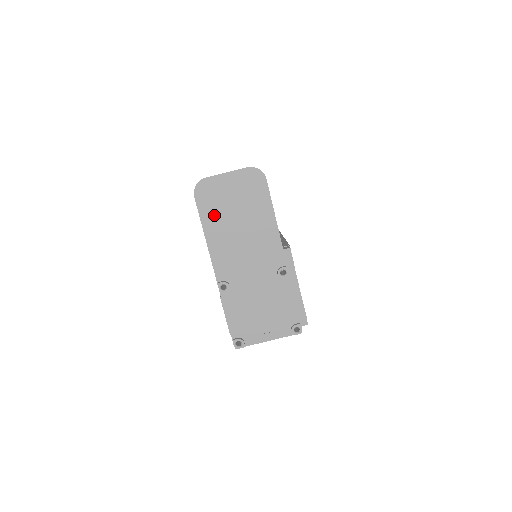
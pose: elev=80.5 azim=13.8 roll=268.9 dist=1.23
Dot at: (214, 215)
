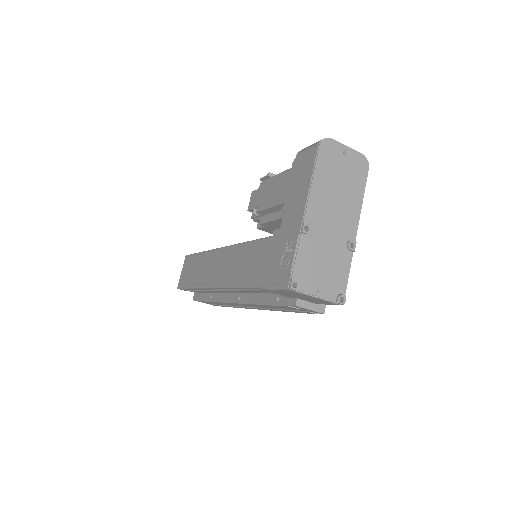
Dot at: (326, 169)
